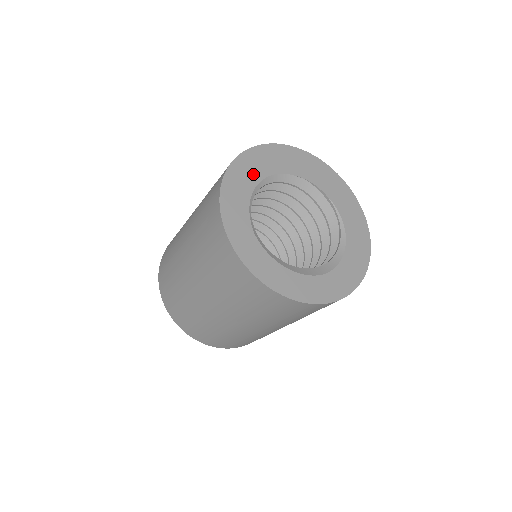
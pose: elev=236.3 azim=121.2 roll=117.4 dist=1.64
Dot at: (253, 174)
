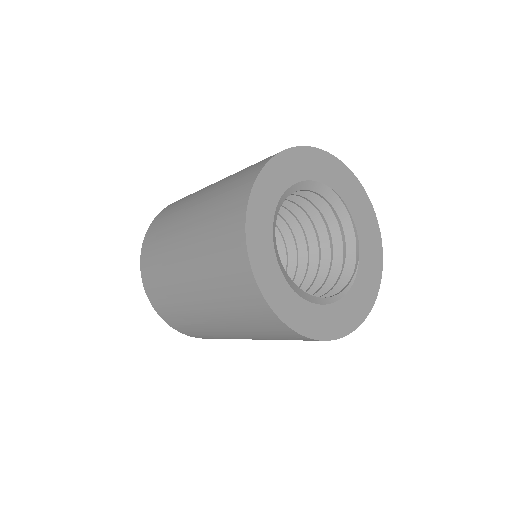
Dot at: (326, 174)
